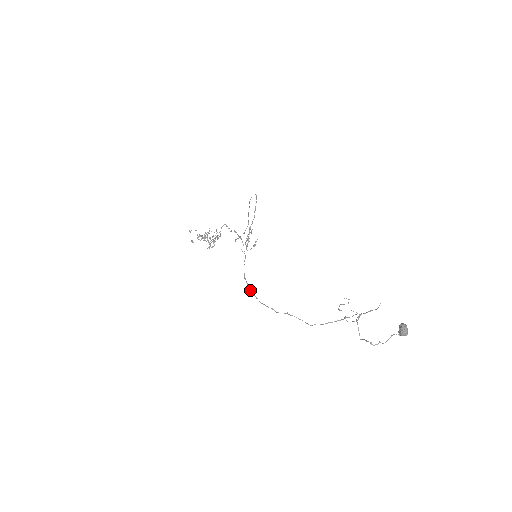
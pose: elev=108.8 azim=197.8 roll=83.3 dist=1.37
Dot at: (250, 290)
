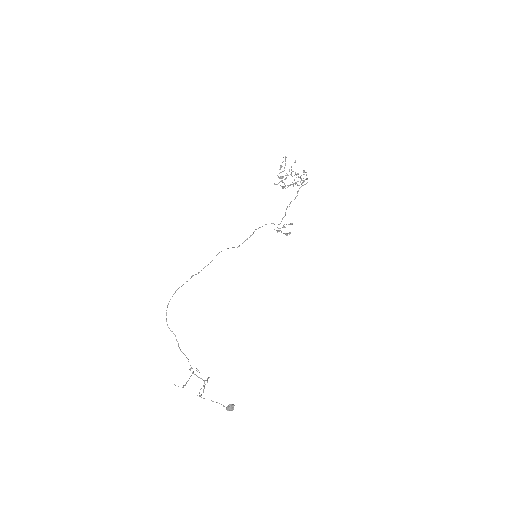
Dot at: (167, 306)
